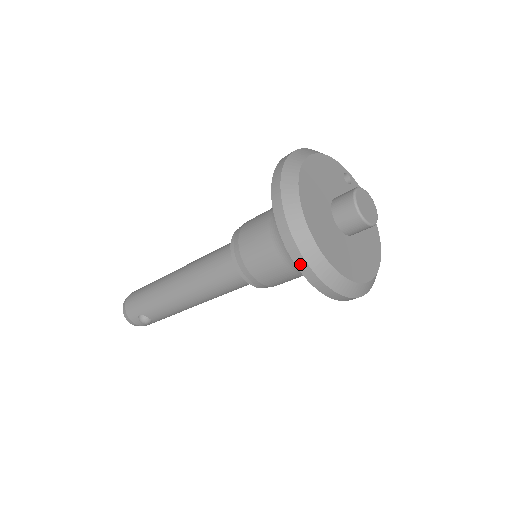
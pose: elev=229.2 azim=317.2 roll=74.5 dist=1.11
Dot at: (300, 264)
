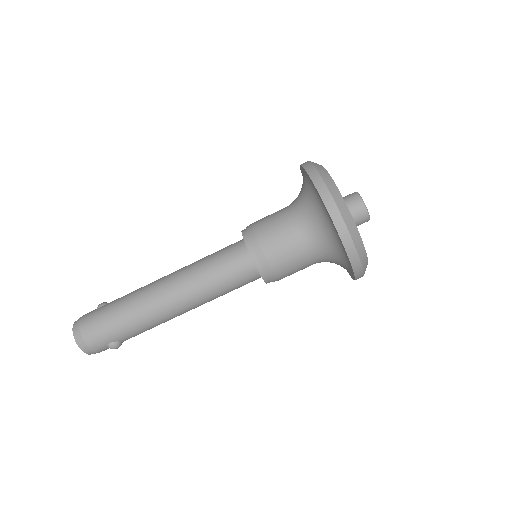
Dot at: (356, 267)
